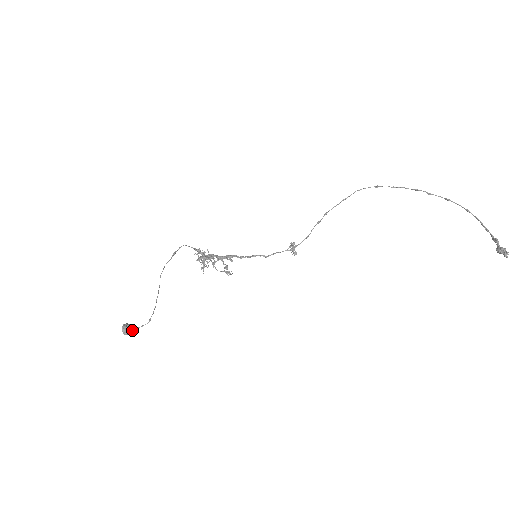
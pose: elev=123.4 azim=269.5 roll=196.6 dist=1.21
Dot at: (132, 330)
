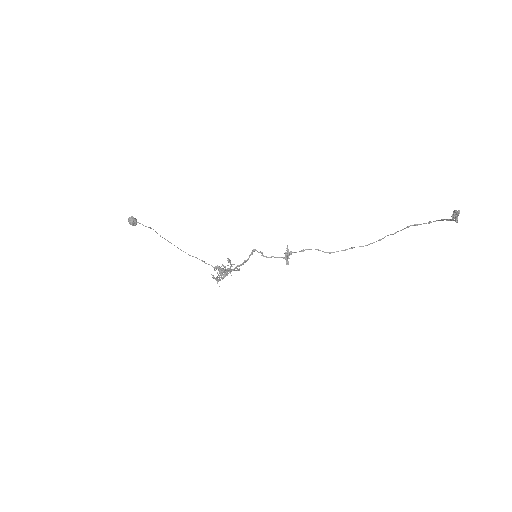
Dot at: (135, 220)
